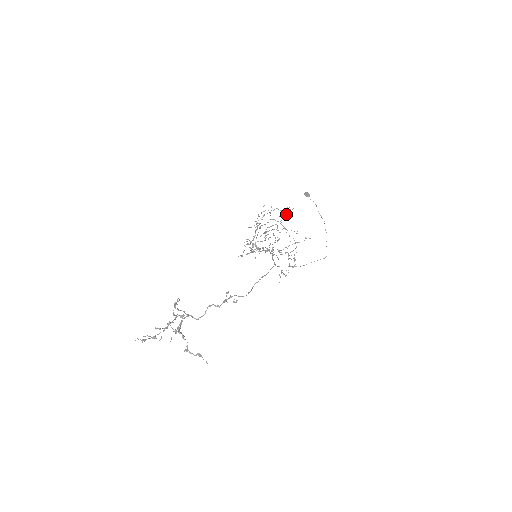
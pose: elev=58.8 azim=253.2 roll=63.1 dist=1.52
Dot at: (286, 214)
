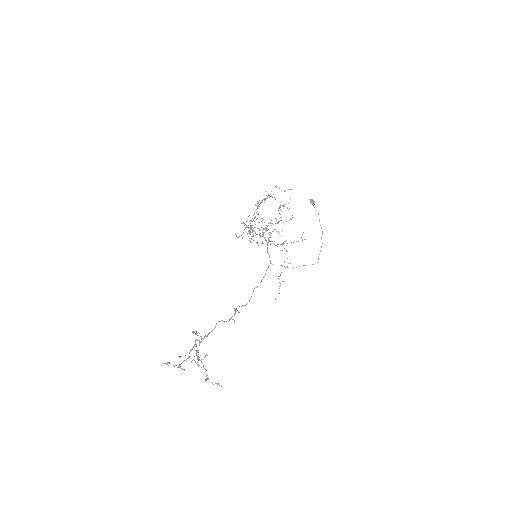
Dot at: occluded
